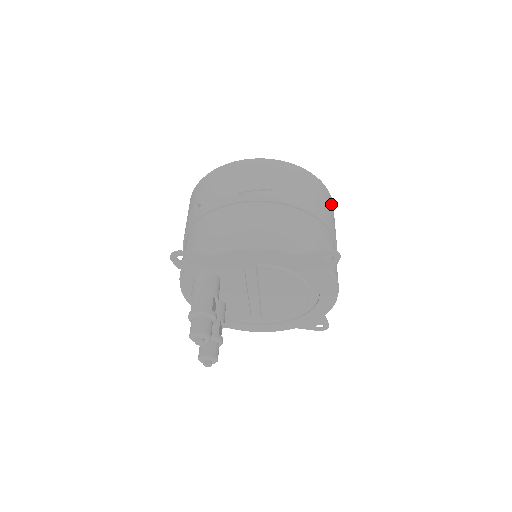
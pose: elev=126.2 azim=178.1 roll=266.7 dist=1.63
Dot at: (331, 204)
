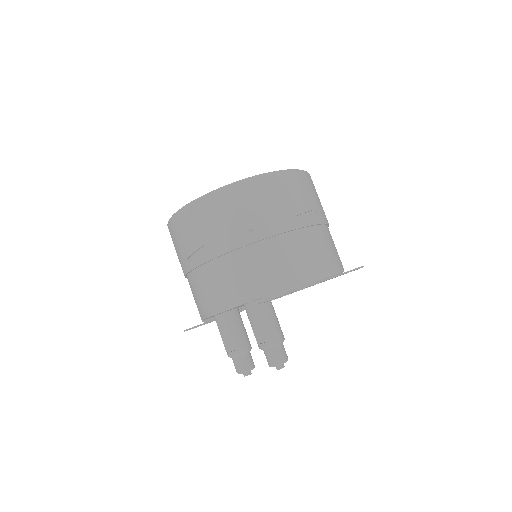
Dot at: occluded
